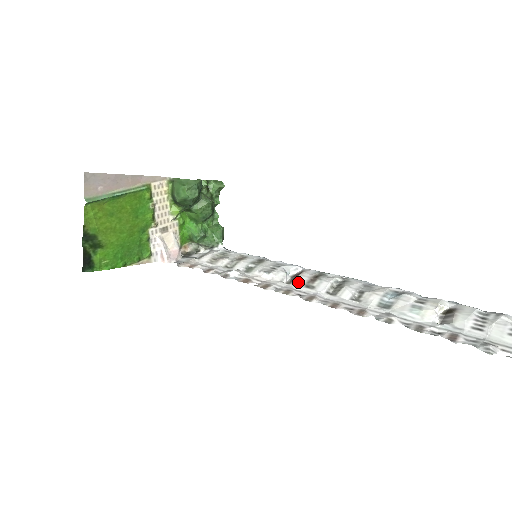
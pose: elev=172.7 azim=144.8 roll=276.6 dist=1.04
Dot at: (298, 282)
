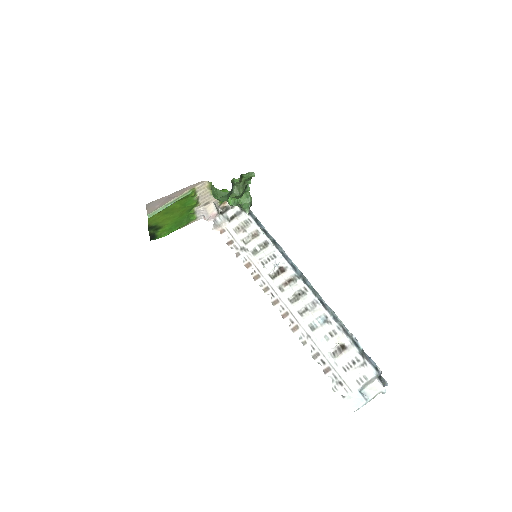
Dot at: (277, 281)
